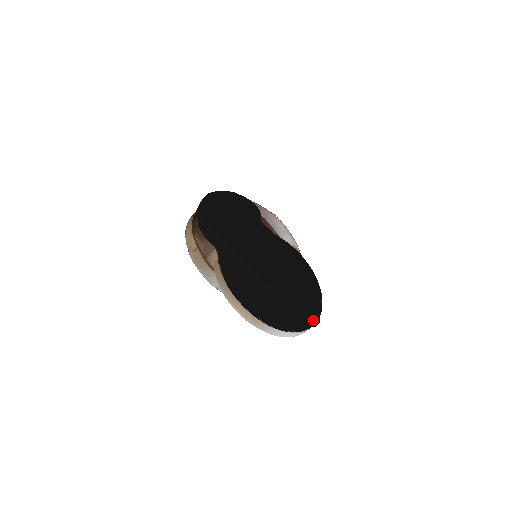
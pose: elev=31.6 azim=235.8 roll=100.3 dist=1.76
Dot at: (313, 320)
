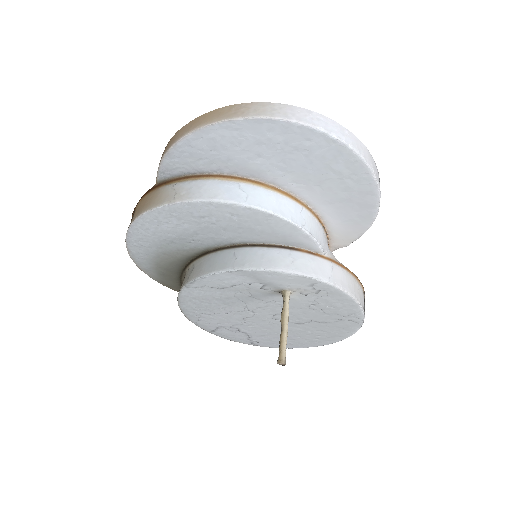
Dot at: occluded
